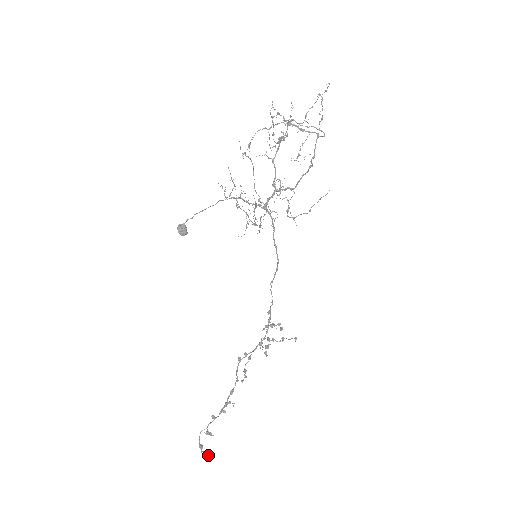
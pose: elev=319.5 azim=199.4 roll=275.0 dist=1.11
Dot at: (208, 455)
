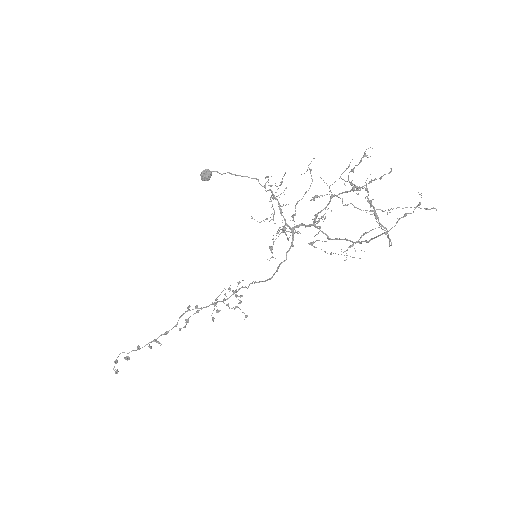
Dot at: occluded
